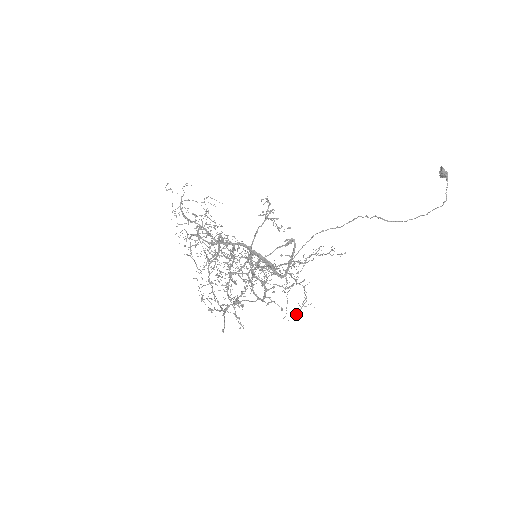
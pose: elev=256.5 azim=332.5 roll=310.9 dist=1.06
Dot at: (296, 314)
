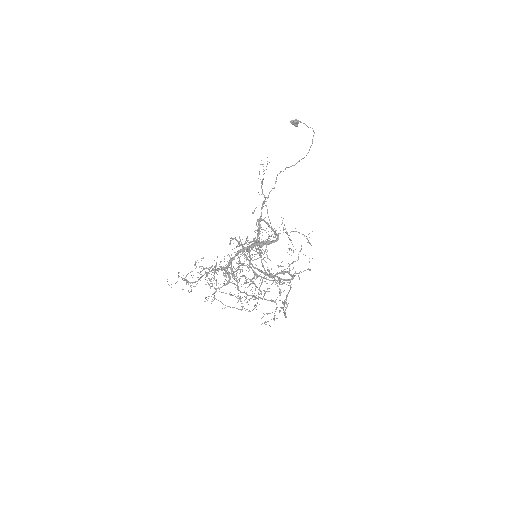
Dot at: occluded
